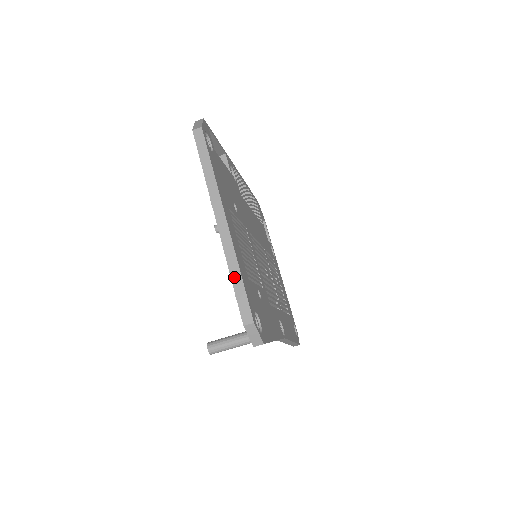
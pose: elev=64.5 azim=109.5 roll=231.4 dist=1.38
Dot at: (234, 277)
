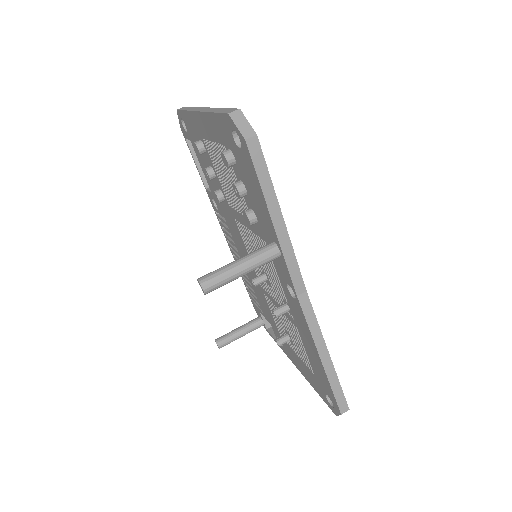
Dot at: (215, 111)
